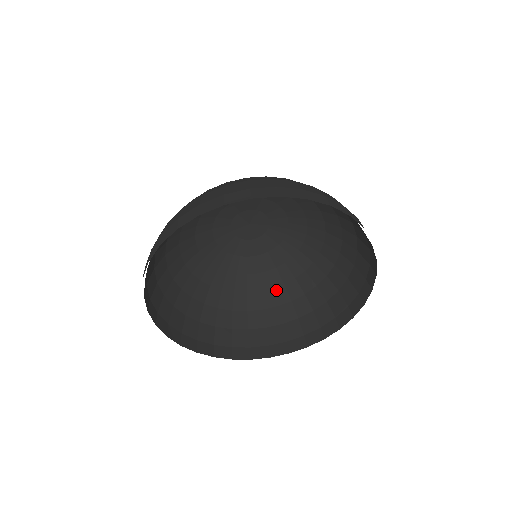
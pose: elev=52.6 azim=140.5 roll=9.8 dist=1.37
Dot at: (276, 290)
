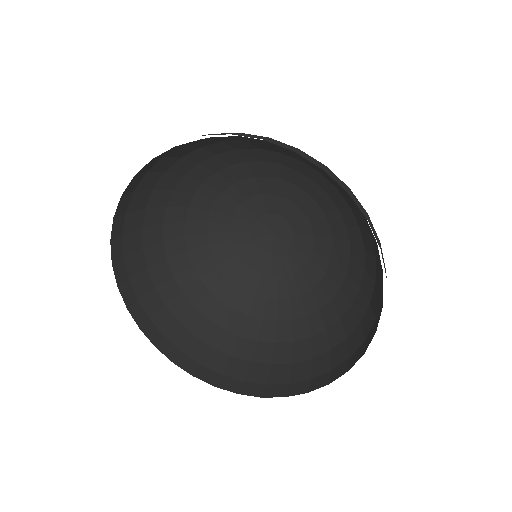
Dot at: (281, 324)
